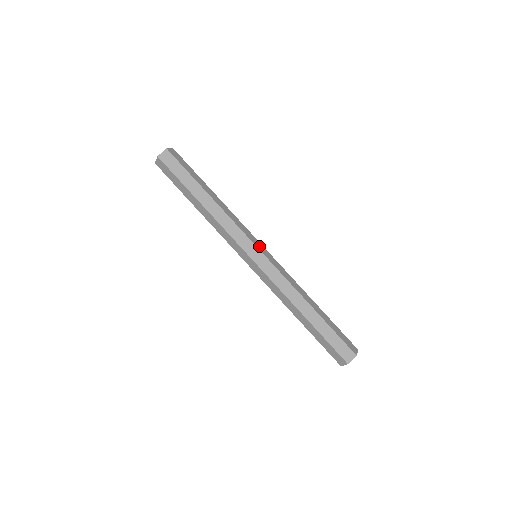
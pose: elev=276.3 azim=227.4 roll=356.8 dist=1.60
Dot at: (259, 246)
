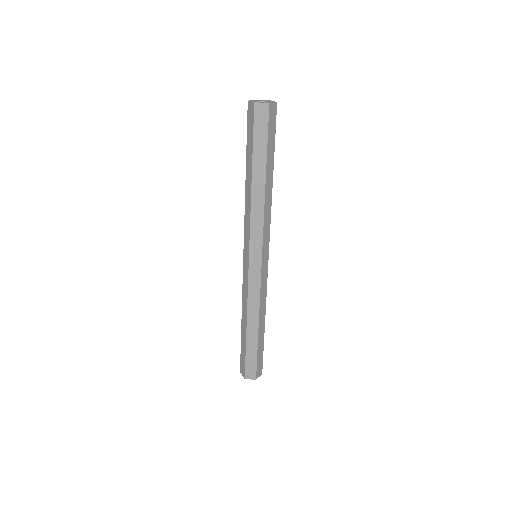
Dot at: (265, 254)
